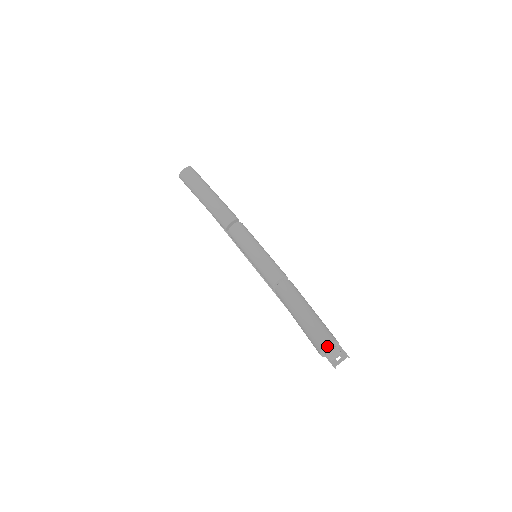
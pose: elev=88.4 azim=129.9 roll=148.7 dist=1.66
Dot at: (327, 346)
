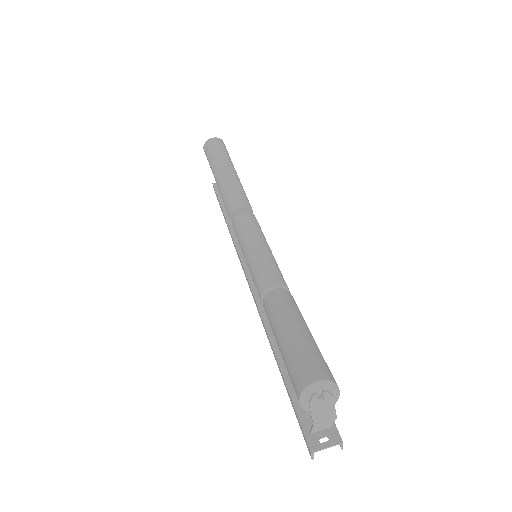
Dot at: (318, 385)
